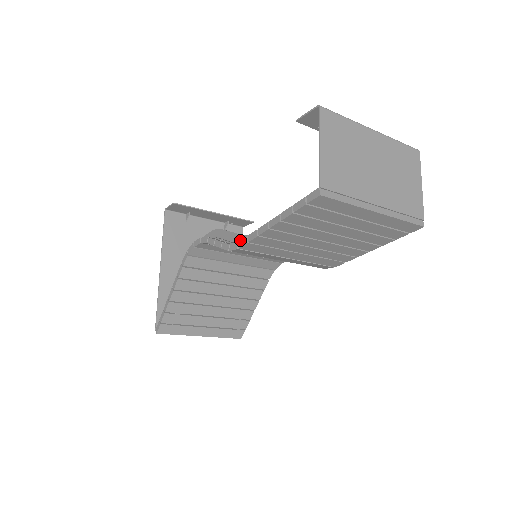
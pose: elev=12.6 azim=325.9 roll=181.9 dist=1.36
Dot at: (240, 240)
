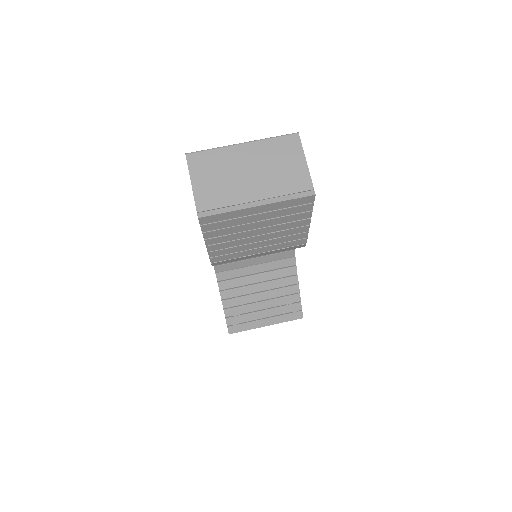
Dot at: occluded
